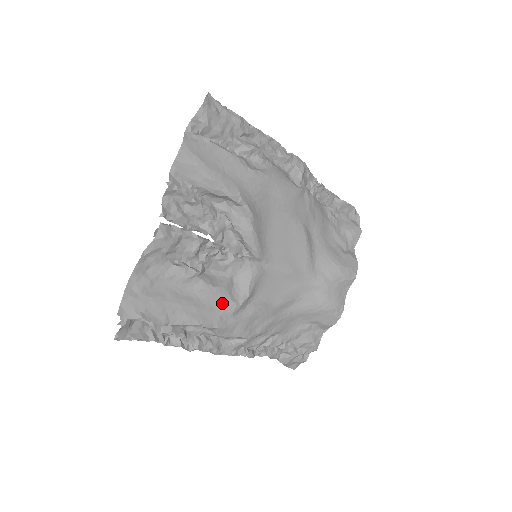
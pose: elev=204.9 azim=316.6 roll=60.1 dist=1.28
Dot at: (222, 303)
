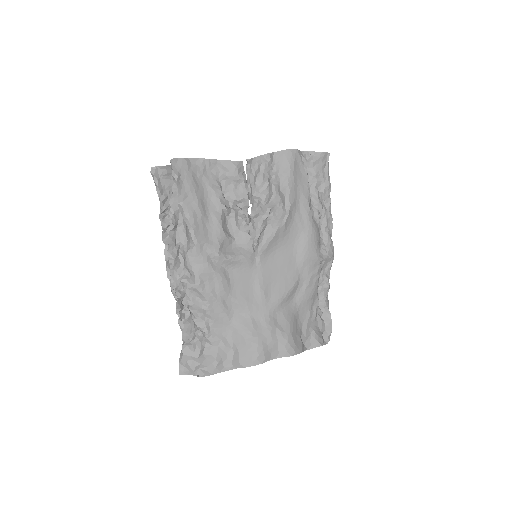
Dot at: (214, 240)
